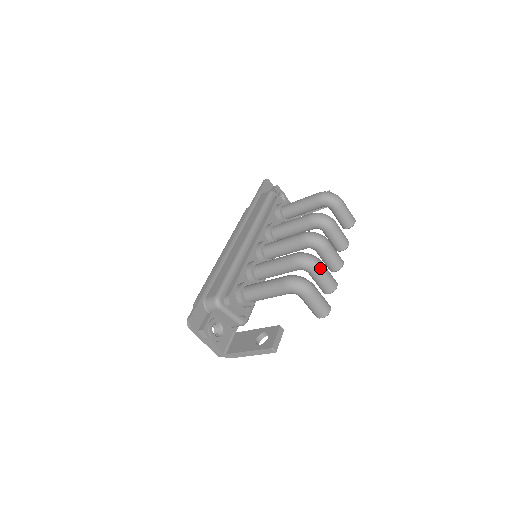
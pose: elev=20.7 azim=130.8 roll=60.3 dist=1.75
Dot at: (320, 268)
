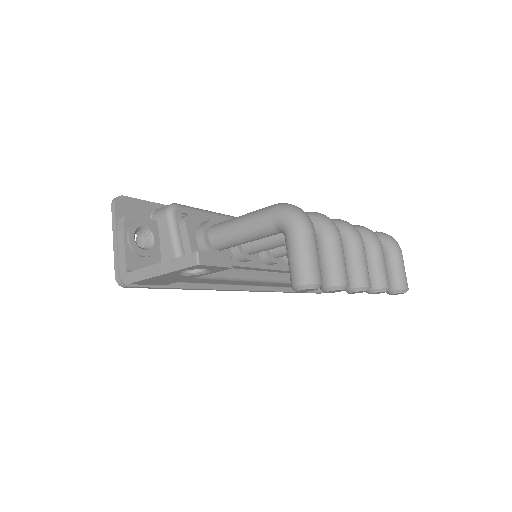
Dot at: (335, 235)
